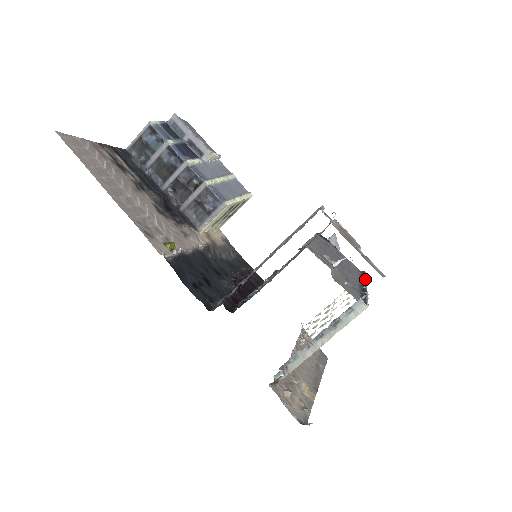
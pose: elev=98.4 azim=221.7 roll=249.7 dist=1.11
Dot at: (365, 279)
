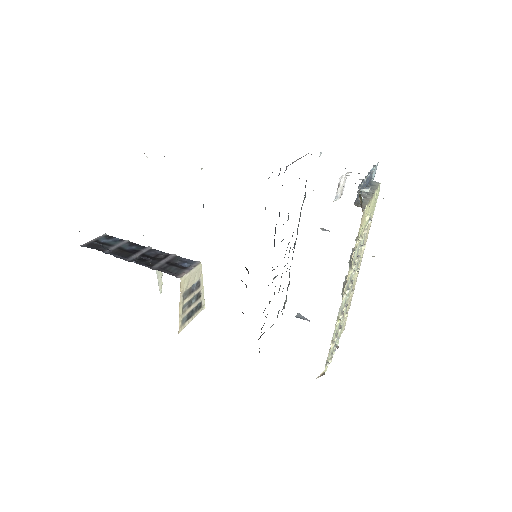
Dot at: occluded
